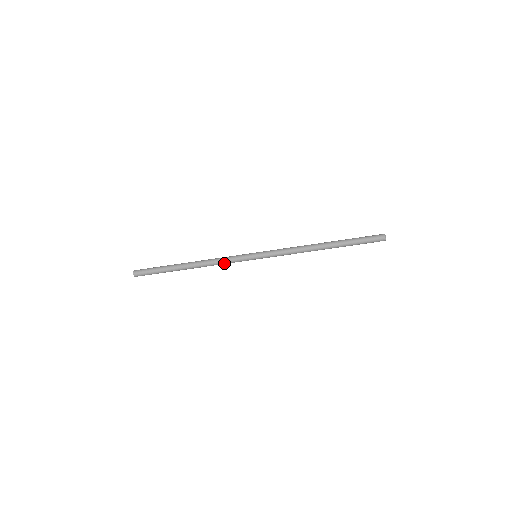
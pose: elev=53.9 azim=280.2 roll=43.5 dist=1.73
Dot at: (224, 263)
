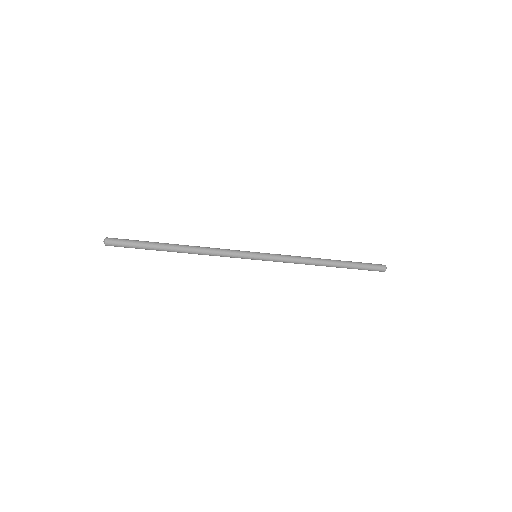
Dot at: (220, 255)
